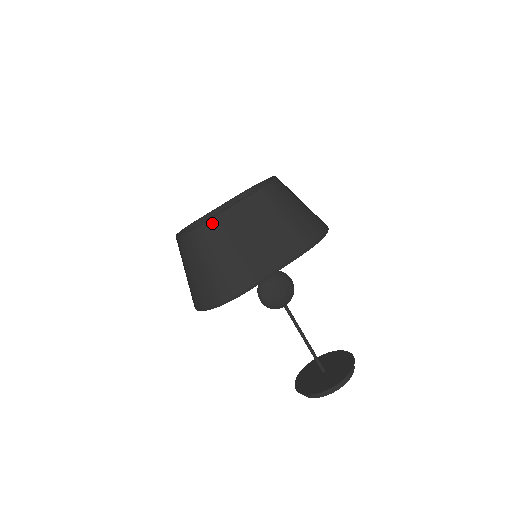
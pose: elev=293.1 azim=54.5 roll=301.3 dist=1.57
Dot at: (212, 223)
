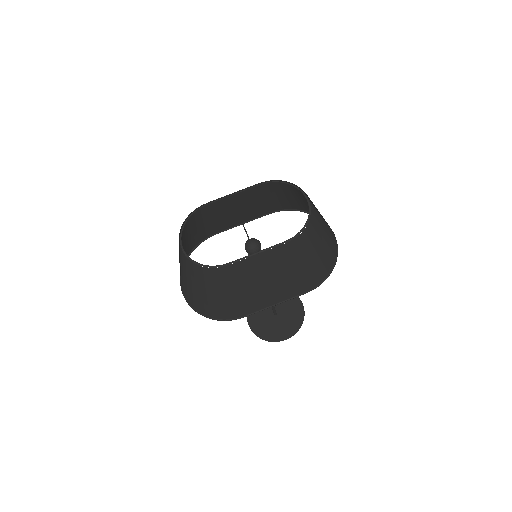
Dot at: (226, 268)
